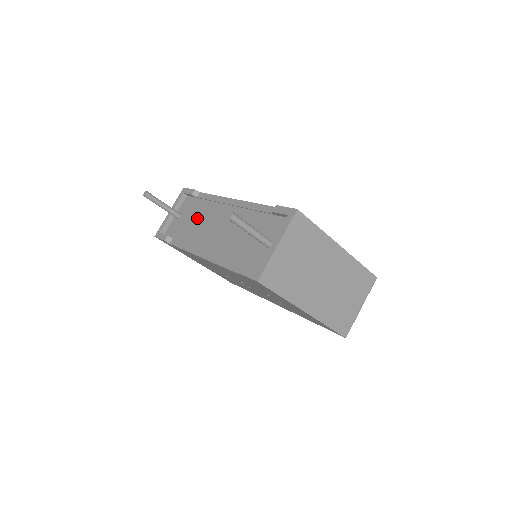
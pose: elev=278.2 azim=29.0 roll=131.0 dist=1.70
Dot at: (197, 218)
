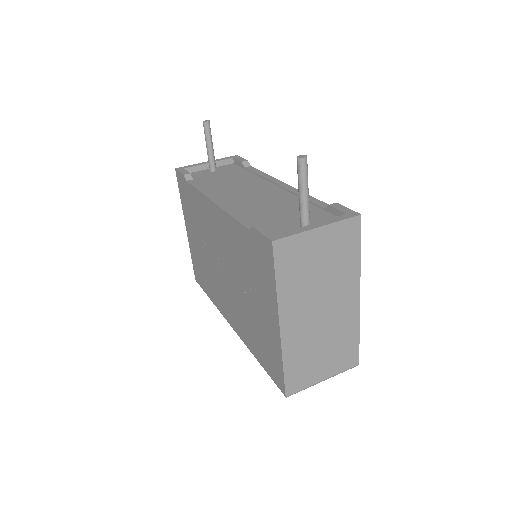
Dot at: (233, 179)
